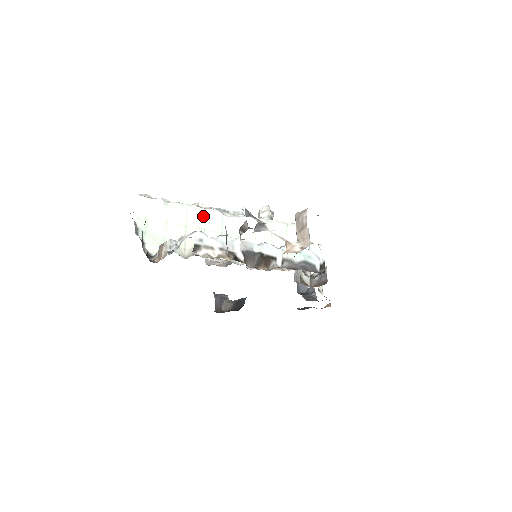
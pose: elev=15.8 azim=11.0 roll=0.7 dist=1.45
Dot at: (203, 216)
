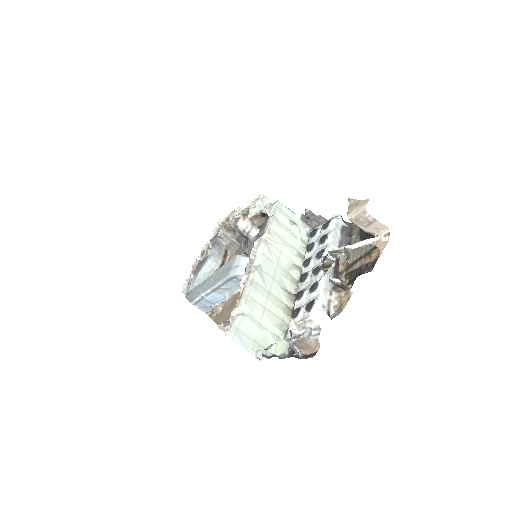
Dot at: (258, 286)
